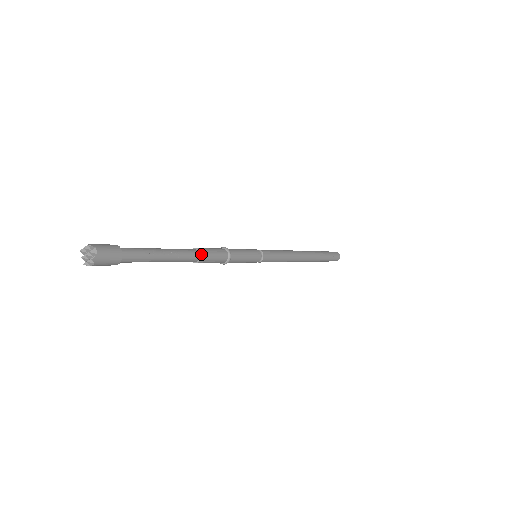
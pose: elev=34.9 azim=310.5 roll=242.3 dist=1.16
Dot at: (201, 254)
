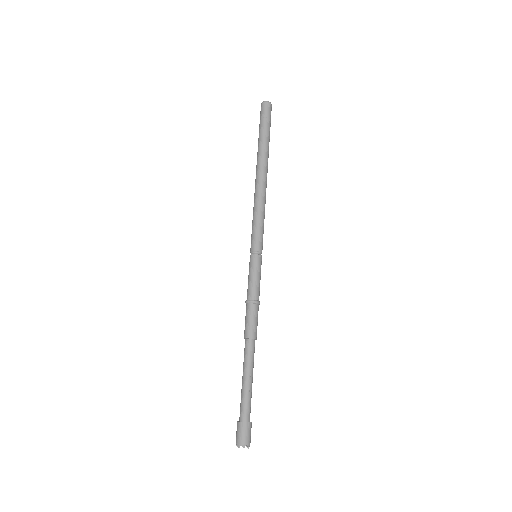
Dot at: (253, 338)
